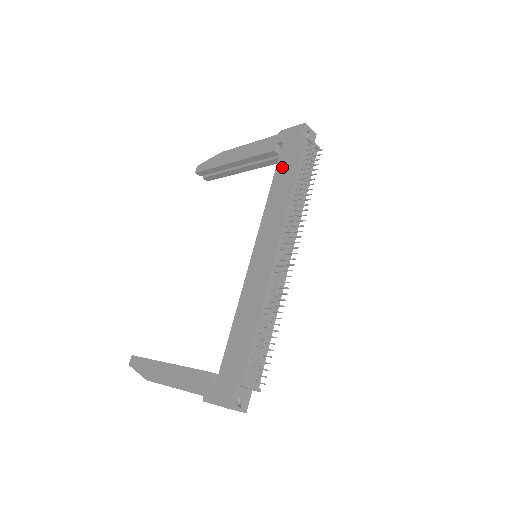
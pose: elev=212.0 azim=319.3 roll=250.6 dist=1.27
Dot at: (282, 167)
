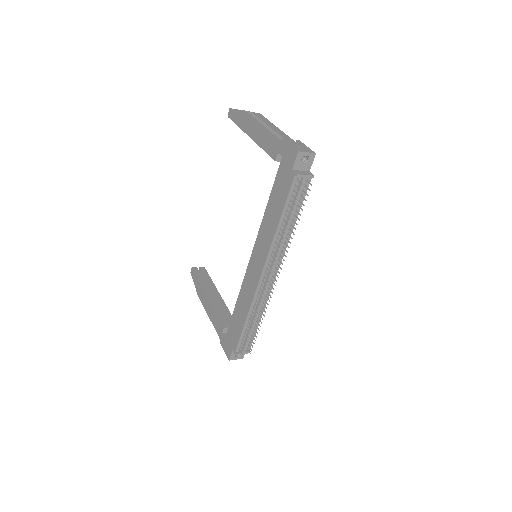
Dot at: (276, 191)
